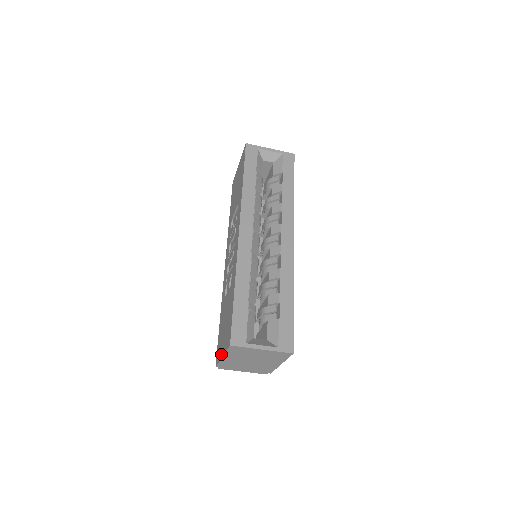
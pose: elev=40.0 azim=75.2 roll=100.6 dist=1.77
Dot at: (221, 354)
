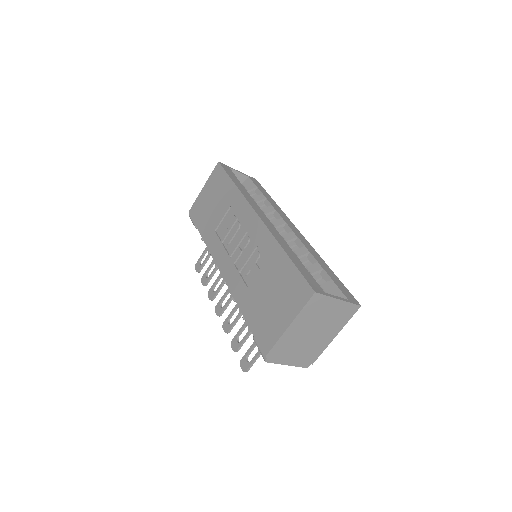
Dot at: (283, 327)
